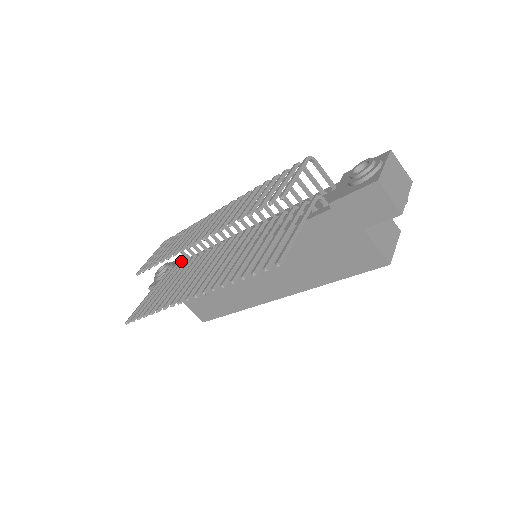
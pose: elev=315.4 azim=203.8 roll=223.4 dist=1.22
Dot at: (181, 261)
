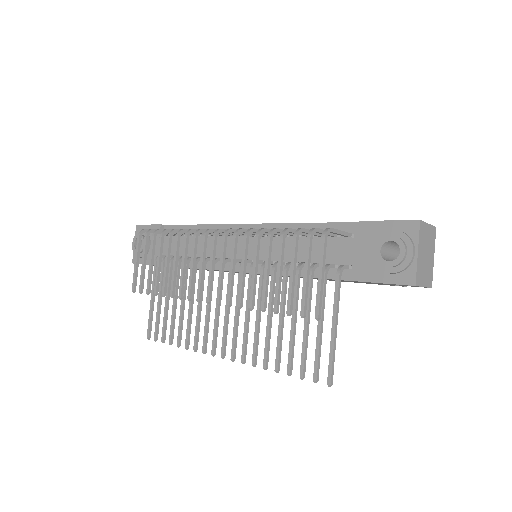
Dot at: (159, 237)
